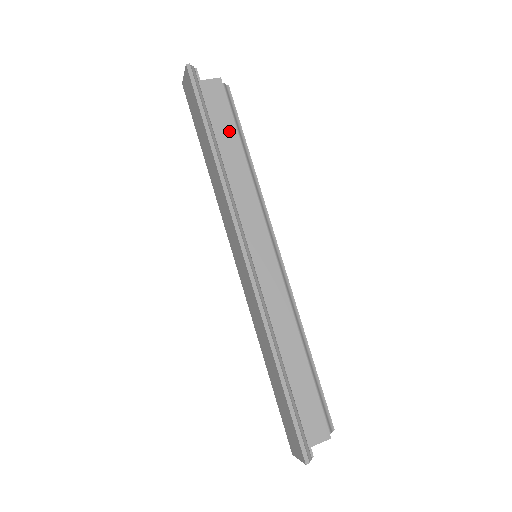
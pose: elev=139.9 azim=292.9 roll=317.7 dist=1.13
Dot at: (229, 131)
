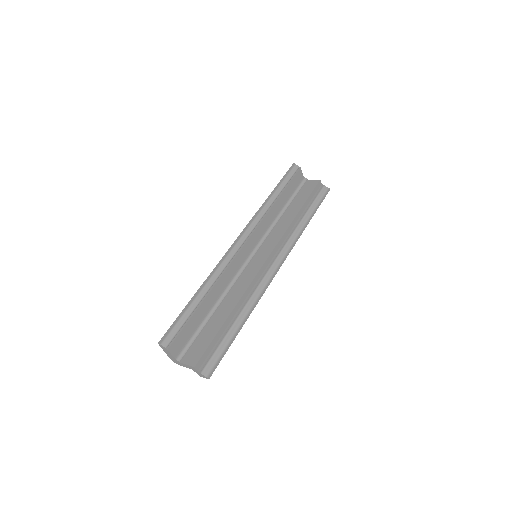
Dot at: (301, 201)
